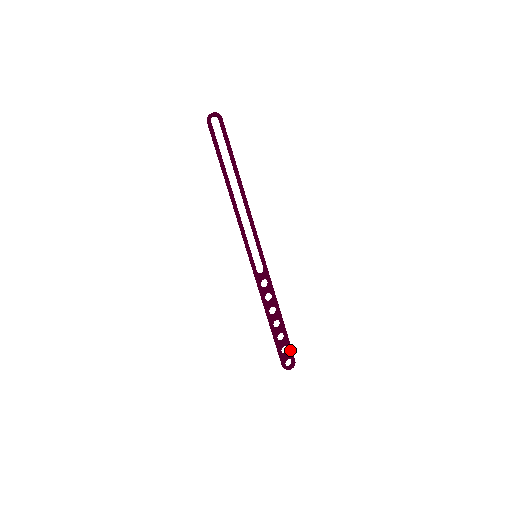
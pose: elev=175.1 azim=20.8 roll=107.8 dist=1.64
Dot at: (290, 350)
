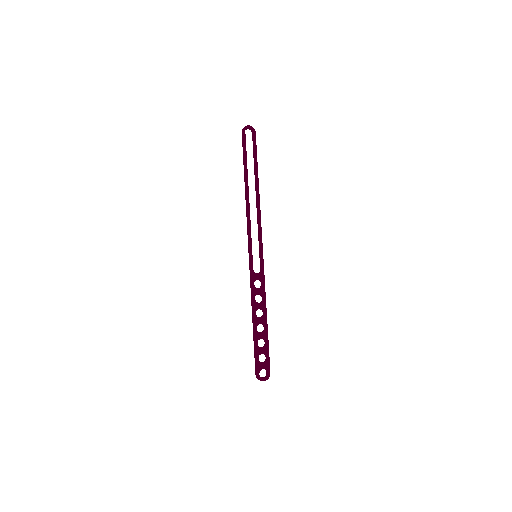
Dot at: (268, 360)
